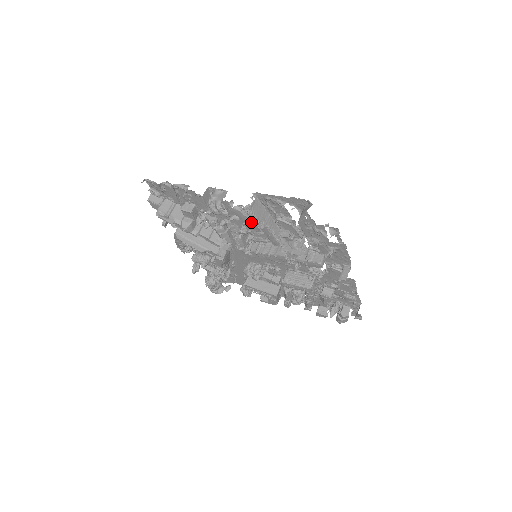
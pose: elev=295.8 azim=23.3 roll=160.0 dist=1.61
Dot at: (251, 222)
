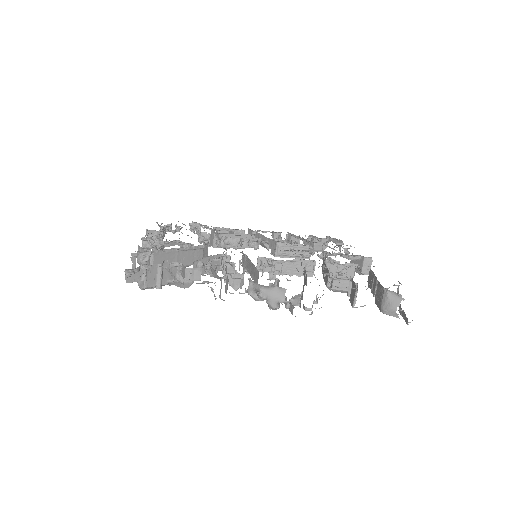
Dot at: (312, 305)
